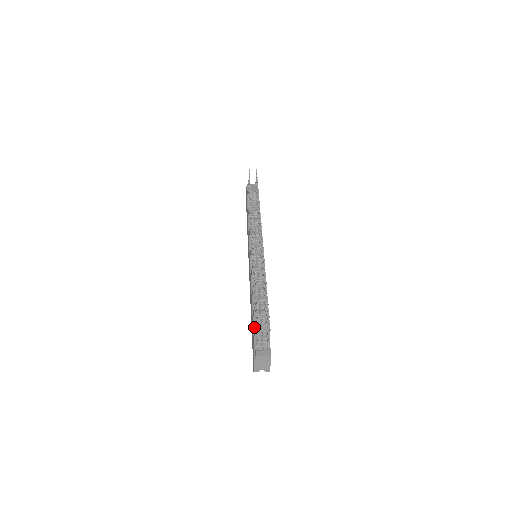
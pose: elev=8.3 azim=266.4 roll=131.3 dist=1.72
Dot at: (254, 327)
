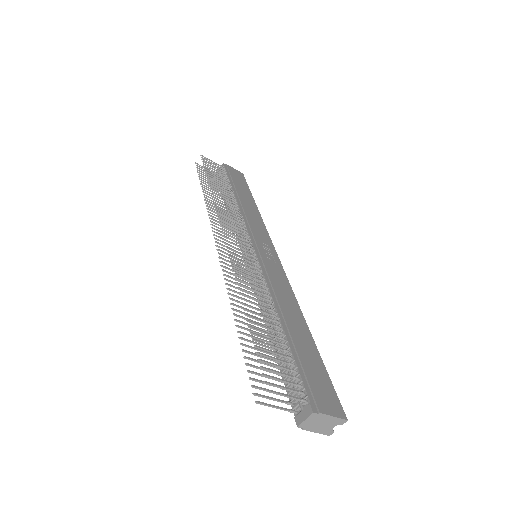
Dot at: (281, 376)
